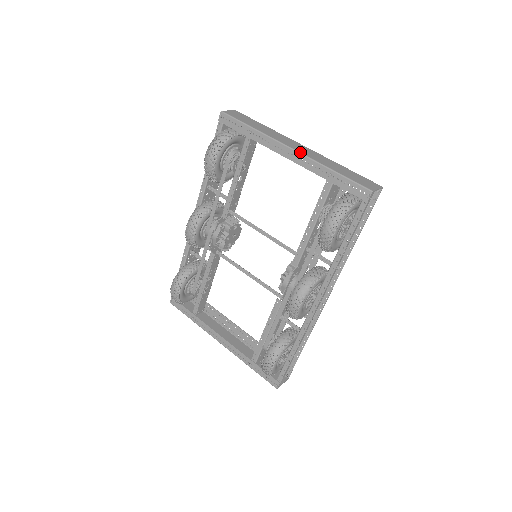
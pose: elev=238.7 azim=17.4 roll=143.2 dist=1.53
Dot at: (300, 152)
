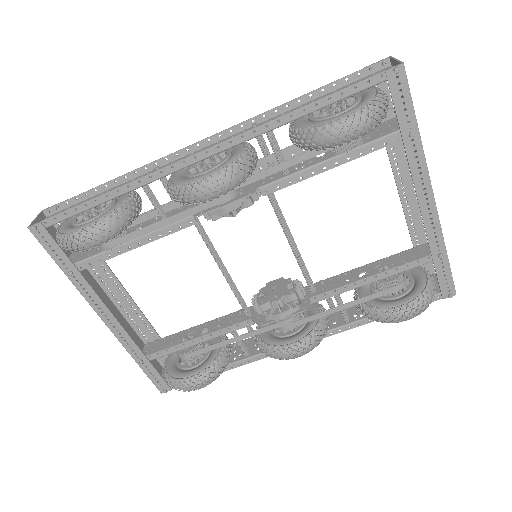
Dot at: occluded
